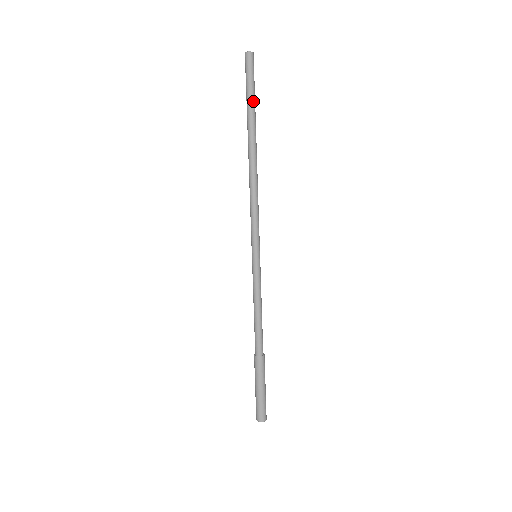
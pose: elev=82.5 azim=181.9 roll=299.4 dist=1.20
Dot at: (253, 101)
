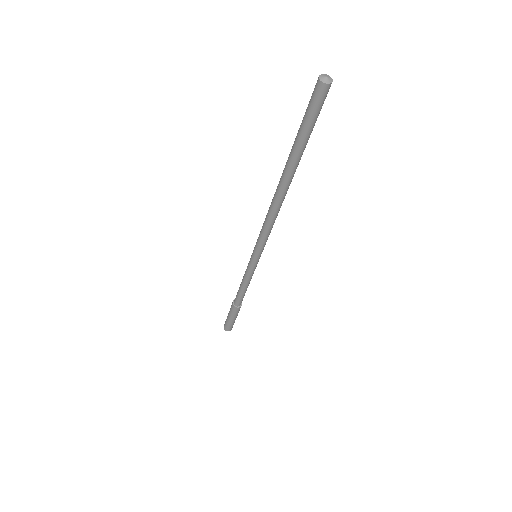
Dot at: (304, 142)
